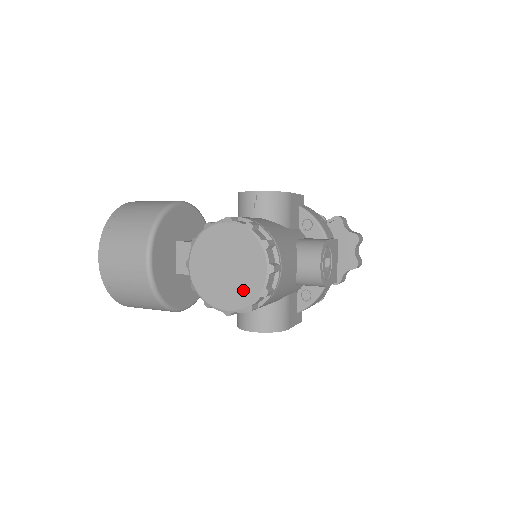
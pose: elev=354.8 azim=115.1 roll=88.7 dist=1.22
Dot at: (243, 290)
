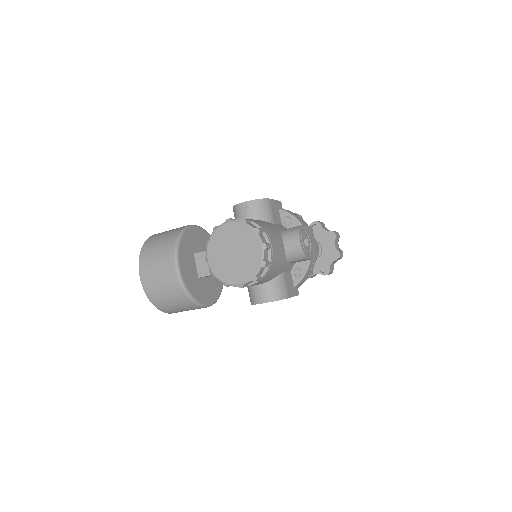
Dot at: (248, 266)
